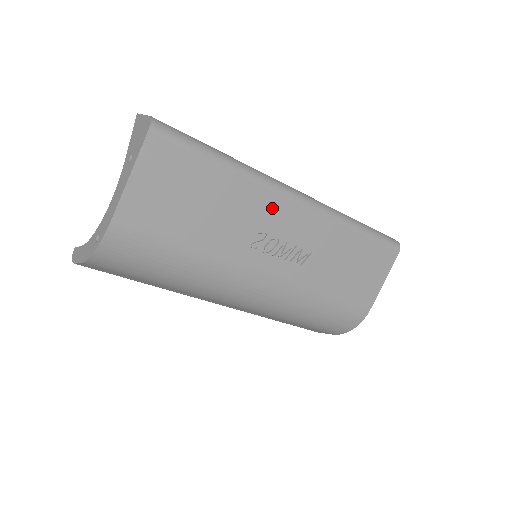
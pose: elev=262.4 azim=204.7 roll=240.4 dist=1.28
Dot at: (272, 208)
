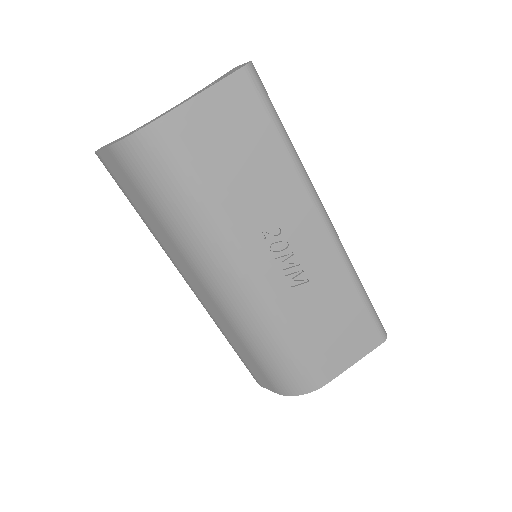
Dot at: (300, 212)
